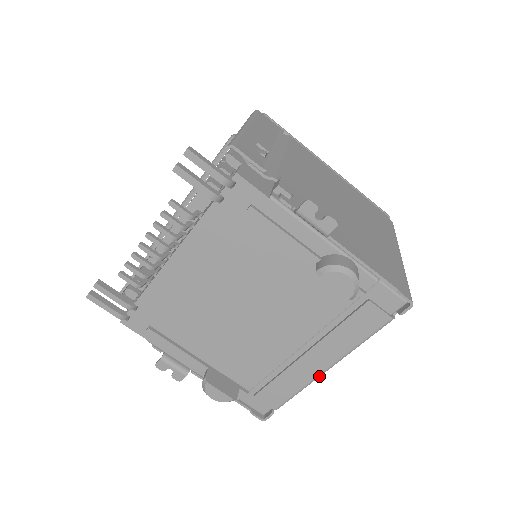
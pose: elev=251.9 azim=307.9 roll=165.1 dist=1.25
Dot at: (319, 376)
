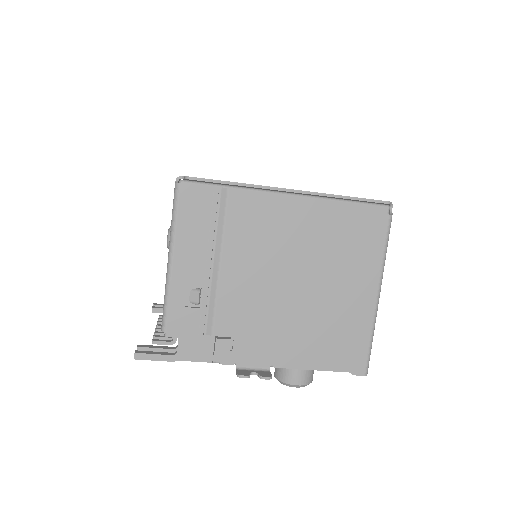
Dot at: occluded
